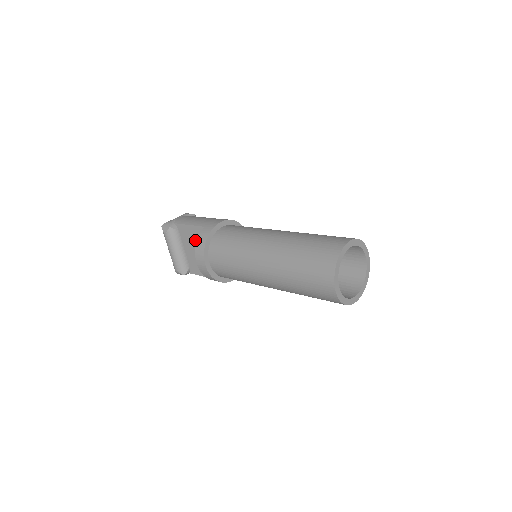
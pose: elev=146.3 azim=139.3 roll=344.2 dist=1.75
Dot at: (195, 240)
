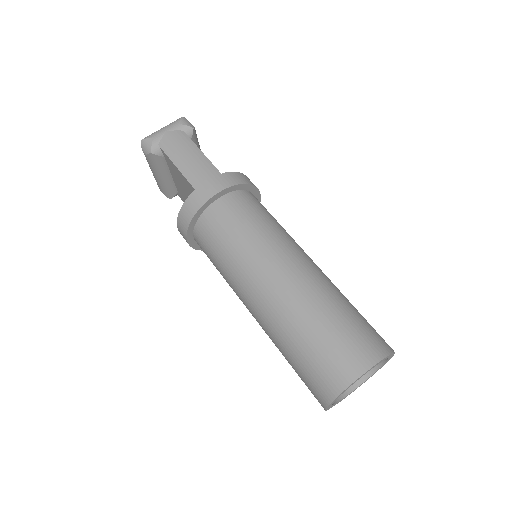
Dot at: (184, 184)
